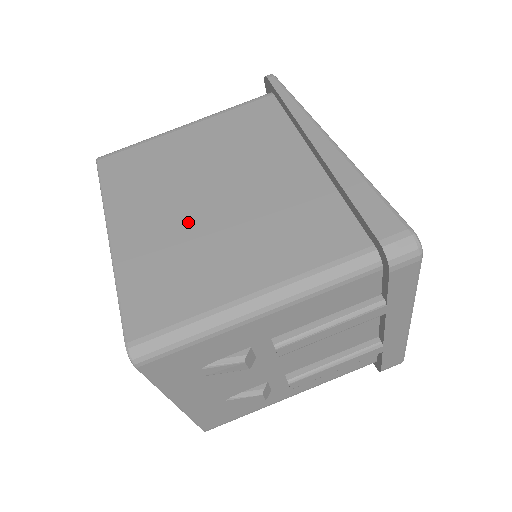
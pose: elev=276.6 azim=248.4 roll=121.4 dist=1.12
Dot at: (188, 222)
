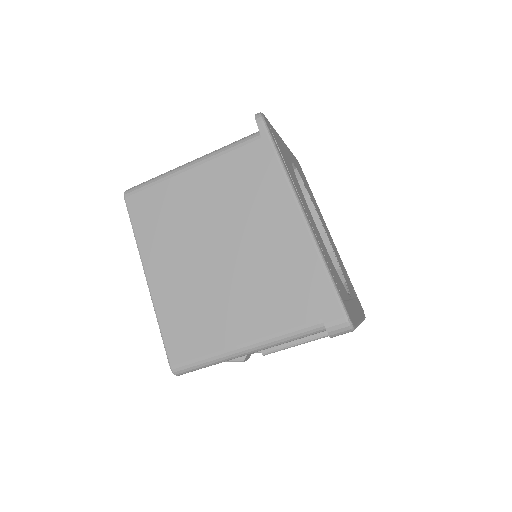
Dot at: (199, 276)
